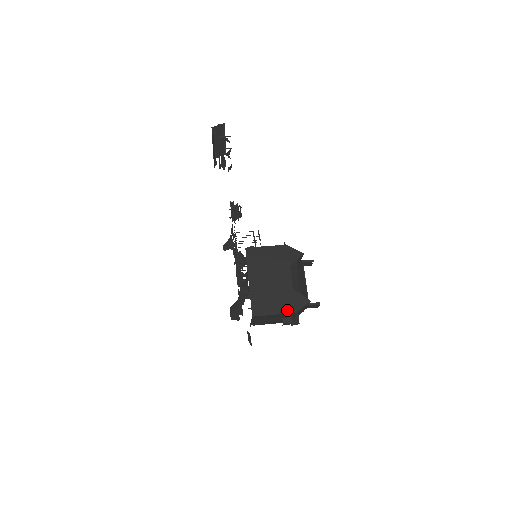
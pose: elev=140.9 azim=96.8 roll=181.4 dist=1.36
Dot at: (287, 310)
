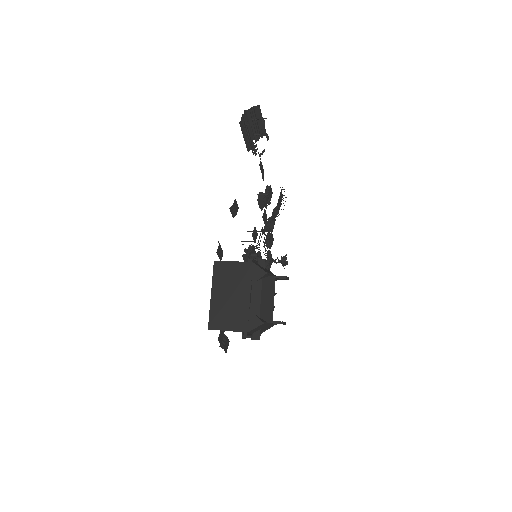
Dot at: (240, 328)
